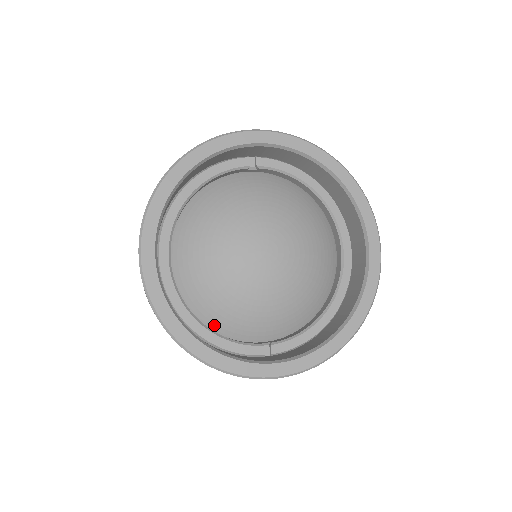
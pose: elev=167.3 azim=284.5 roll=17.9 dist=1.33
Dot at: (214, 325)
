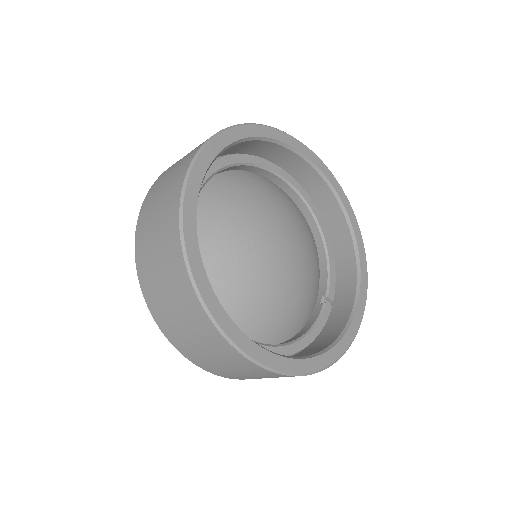
Dot at: (294, 332)
